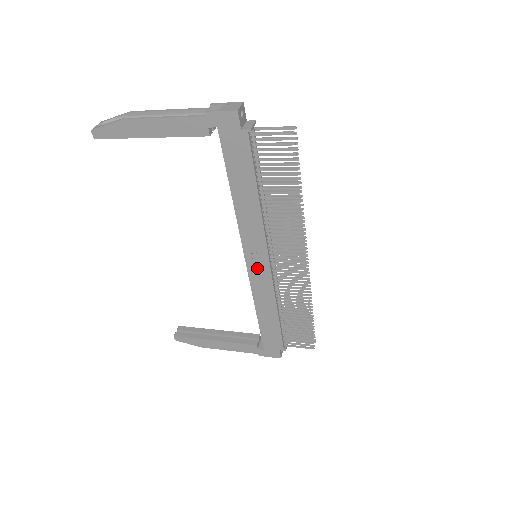
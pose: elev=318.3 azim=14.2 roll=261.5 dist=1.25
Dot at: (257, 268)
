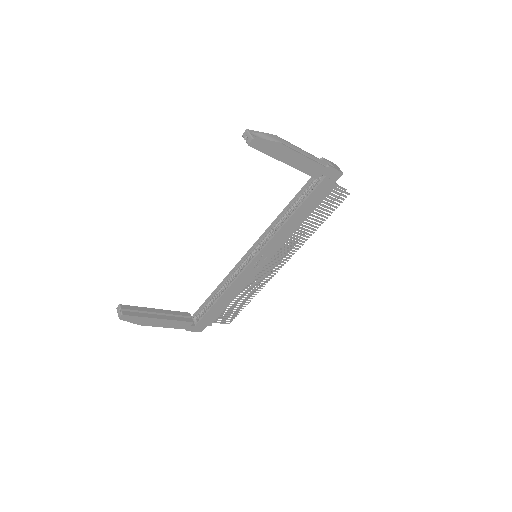
Dot at: (255, 265)
